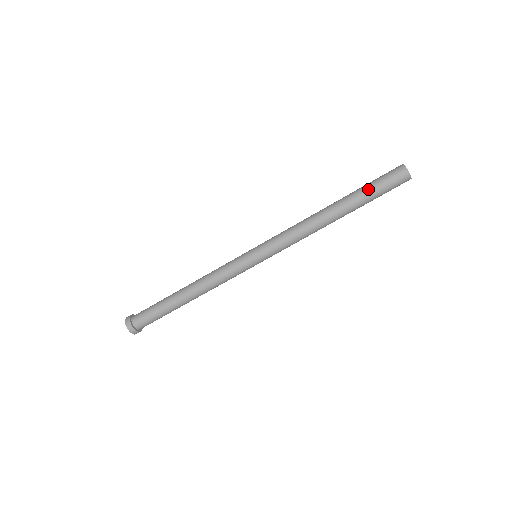
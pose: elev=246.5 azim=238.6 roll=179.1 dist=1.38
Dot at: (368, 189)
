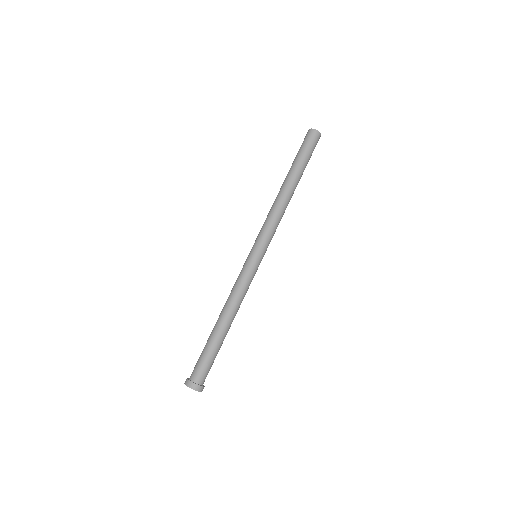
Dot at: (299, 157)
